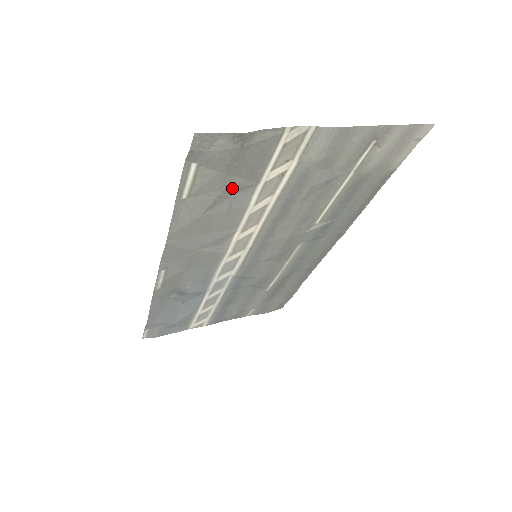
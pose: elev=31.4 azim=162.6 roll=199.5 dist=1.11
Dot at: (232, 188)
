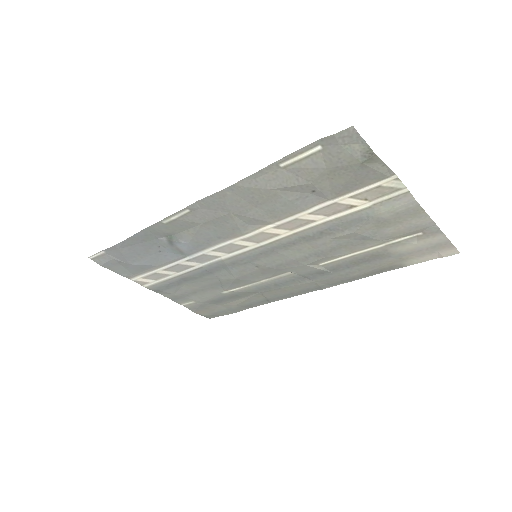
Dot at: (315, 187)
